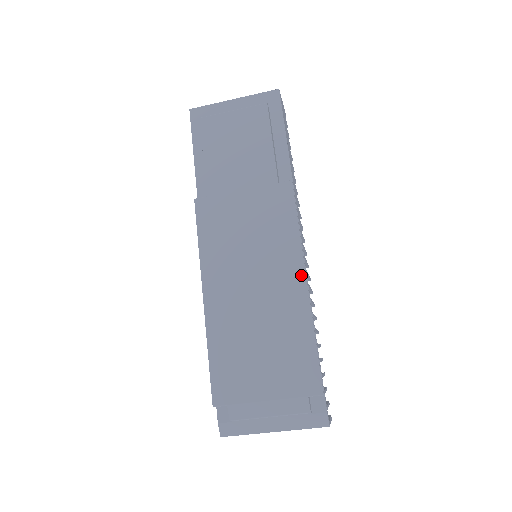
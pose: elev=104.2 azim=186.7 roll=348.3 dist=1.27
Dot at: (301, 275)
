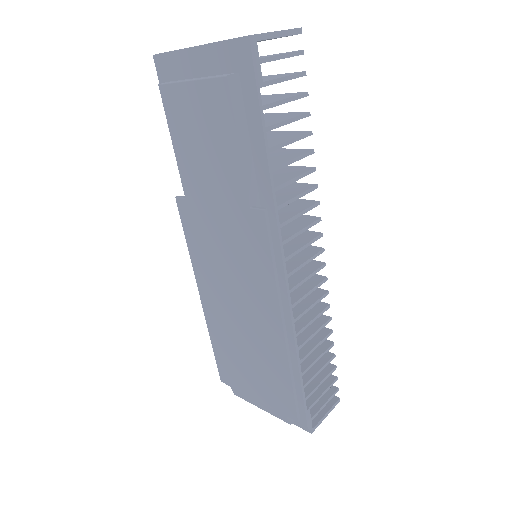
Dot at: (278, 321)
